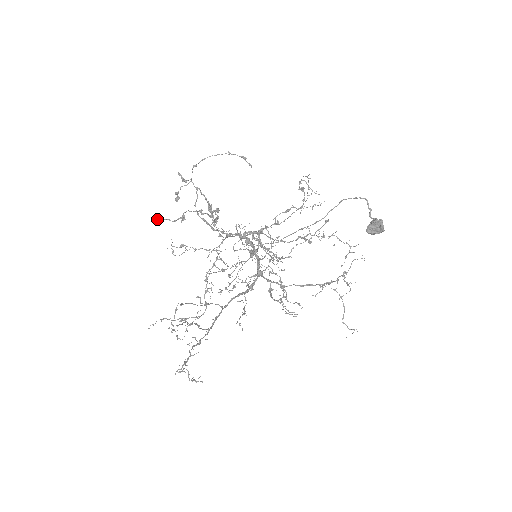
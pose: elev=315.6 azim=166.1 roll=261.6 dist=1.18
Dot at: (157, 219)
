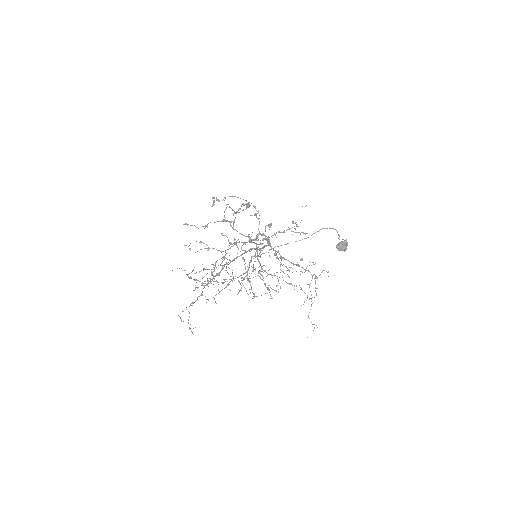
Dot at: (186, 224)
